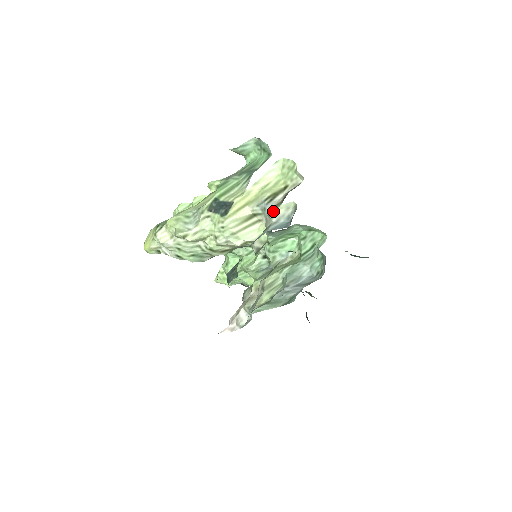
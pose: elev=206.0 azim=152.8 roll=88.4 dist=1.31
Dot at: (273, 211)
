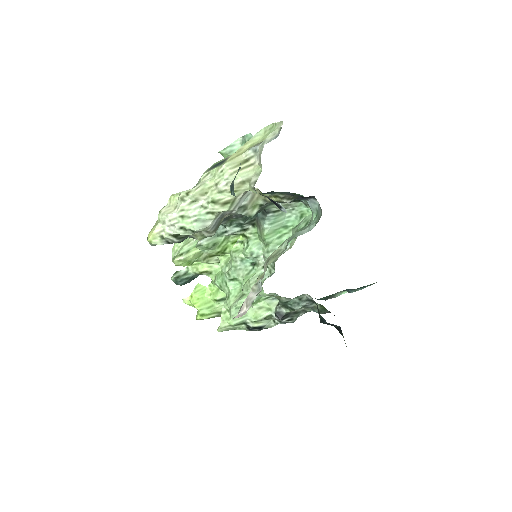
Dot at: (263, 141)
